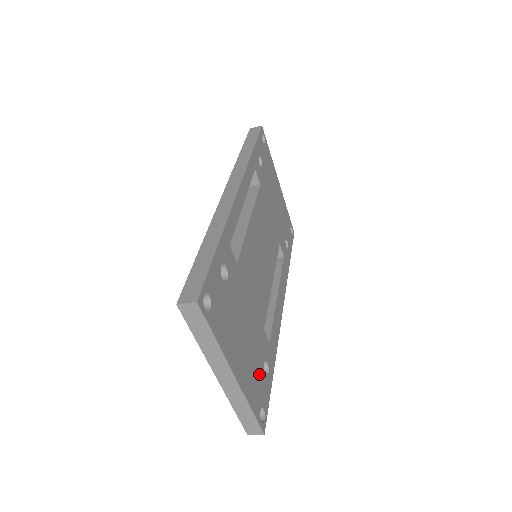
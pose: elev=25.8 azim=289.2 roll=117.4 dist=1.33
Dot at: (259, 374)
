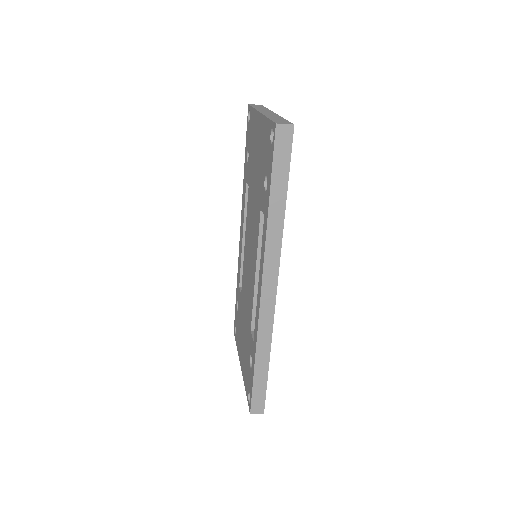
Dot at: occluded
